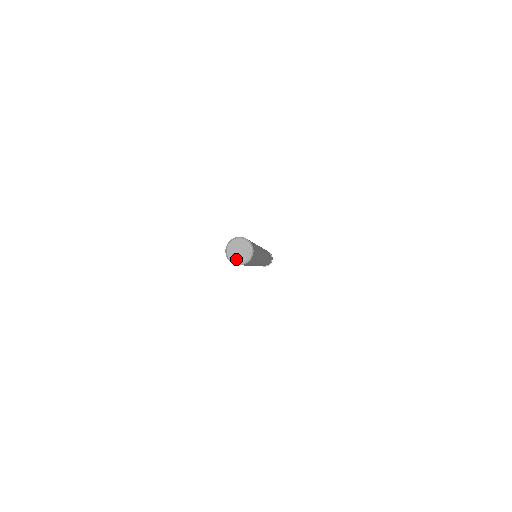
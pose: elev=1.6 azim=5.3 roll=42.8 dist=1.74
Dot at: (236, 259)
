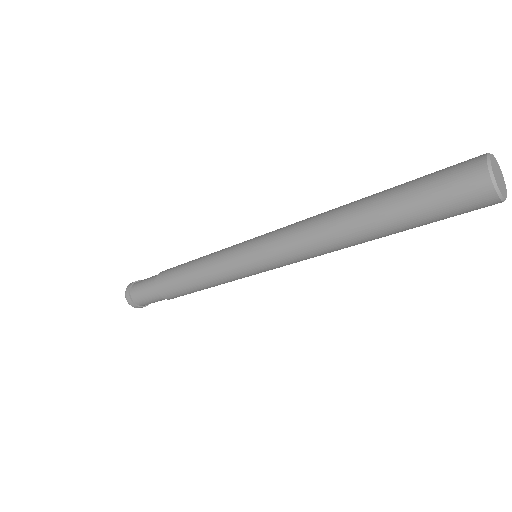
Dot at: (504, 191)
